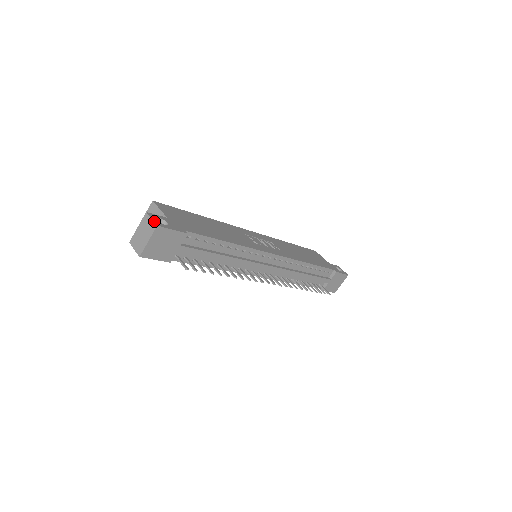
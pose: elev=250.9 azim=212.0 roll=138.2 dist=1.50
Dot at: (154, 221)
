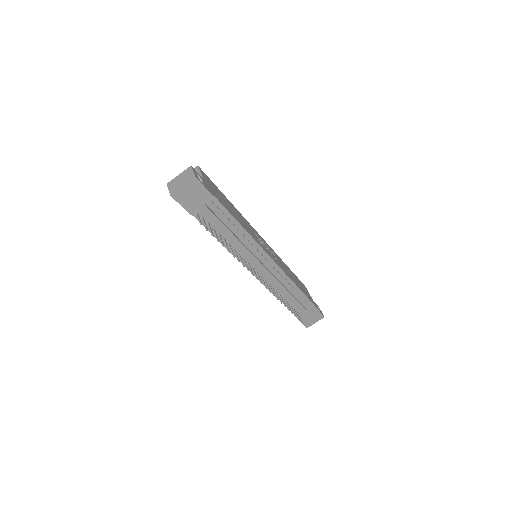
Dot at: (194, 173)
